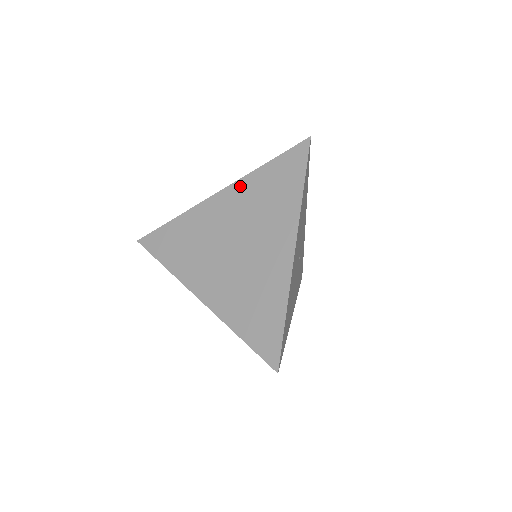
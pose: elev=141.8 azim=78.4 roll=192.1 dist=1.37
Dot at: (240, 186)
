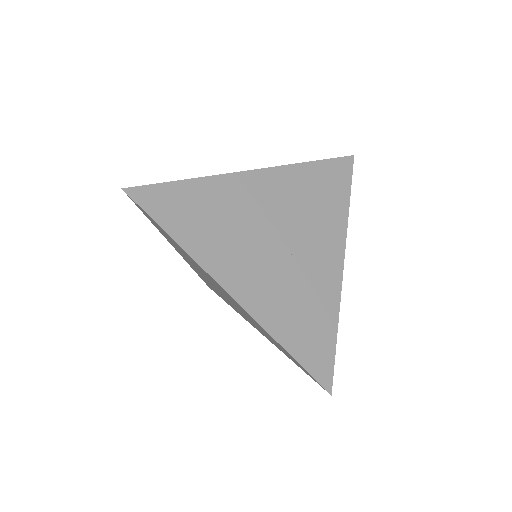
Dot at: occluded
